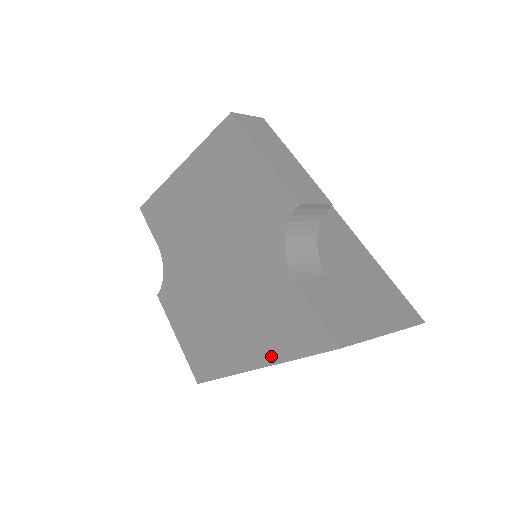
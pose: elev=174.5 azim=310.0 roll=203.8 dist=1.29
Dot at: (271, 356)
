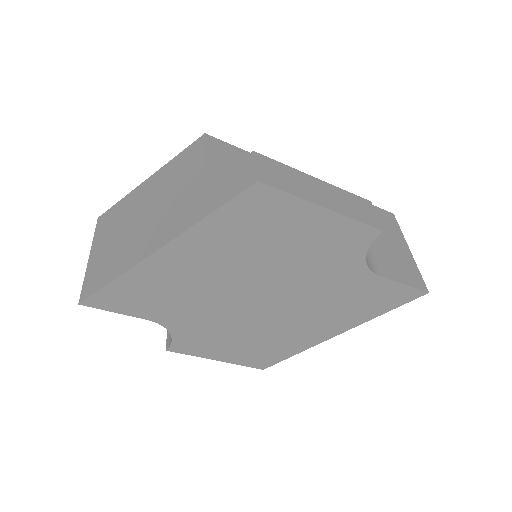
Dot at: (357, 322)
